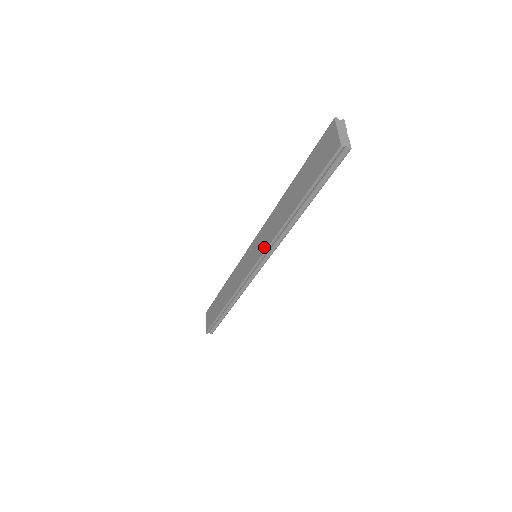
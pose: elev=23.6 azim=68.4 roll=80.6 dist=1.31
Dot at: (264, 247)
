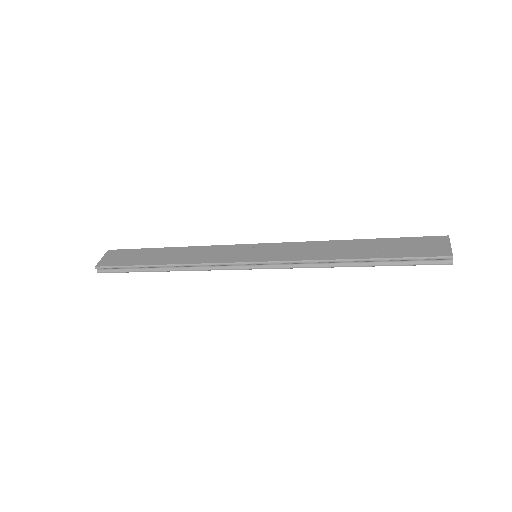
Dot at: (285, 257)
